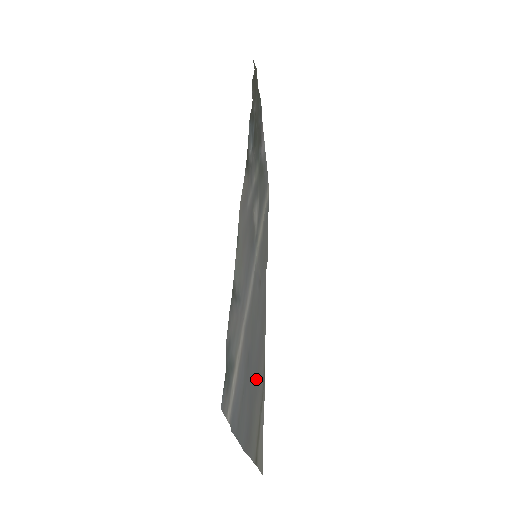
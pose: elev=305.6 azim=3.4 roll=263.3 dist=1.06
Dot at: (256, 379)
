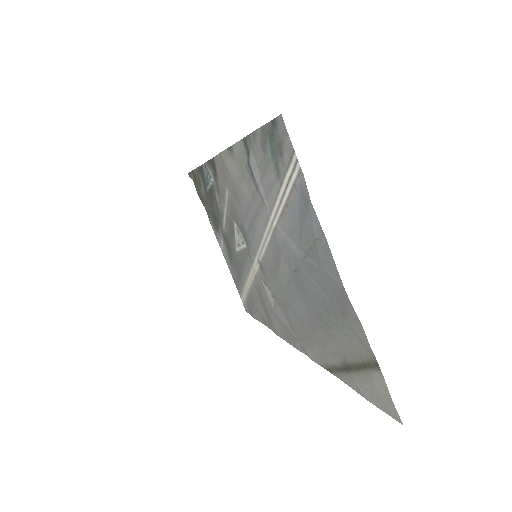
Dot at: (319, 322)
